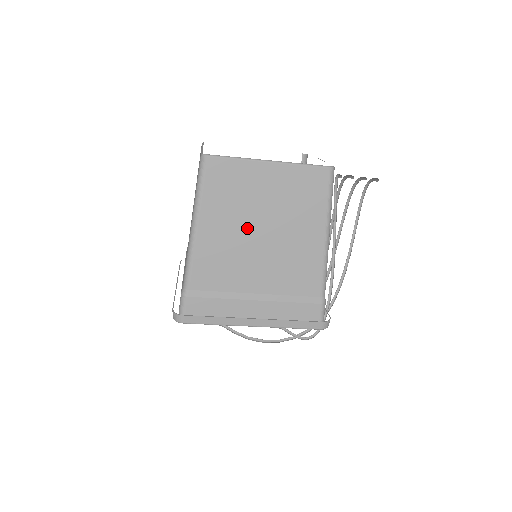
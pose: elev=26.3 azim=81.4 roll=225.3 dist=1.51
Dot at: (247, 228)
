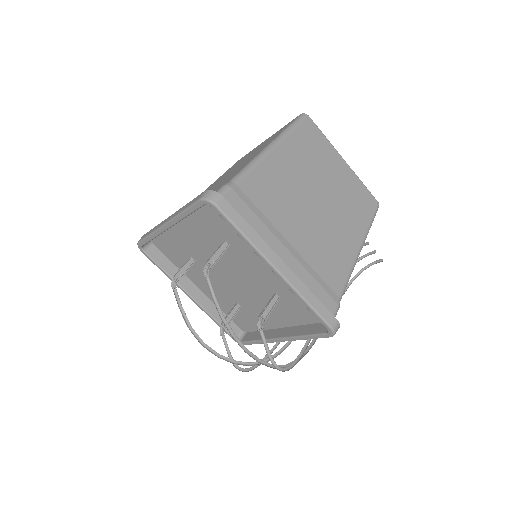
Dot at: (310, 186)
